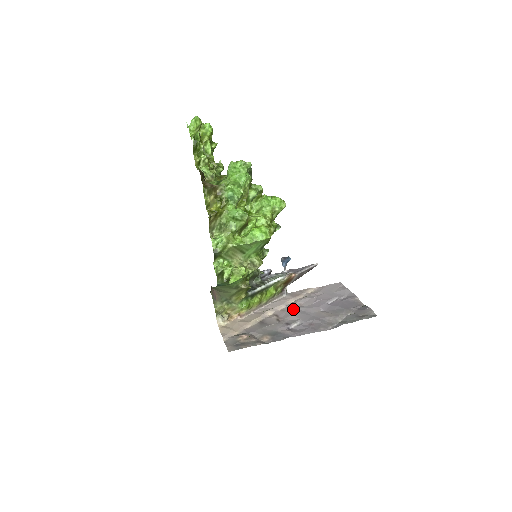
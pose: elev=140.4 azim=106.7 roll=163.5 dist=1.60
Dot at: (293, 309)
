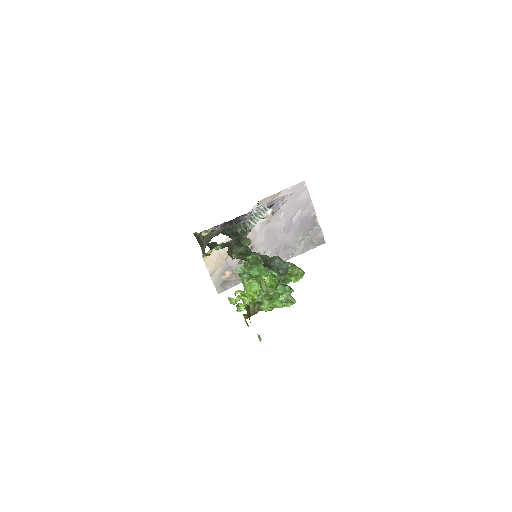
Dot at: (263, 231)
